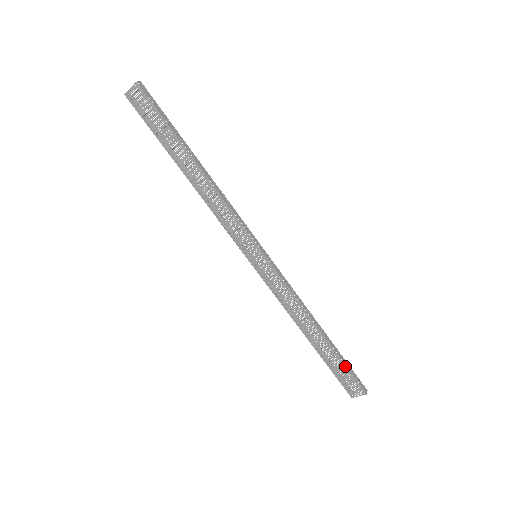
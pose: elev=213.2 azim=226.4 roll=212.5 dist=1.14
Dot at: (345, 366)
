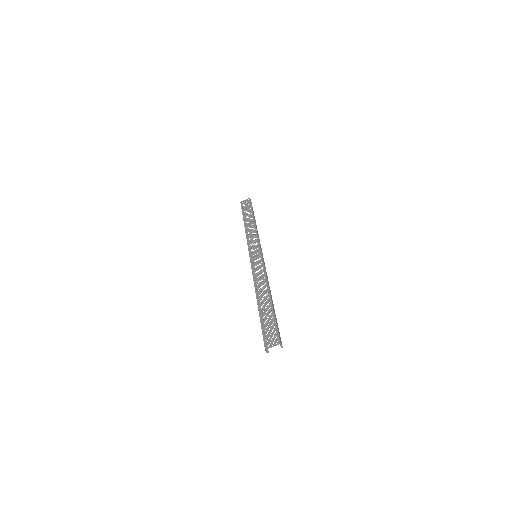
Dot at: (275, 319)
